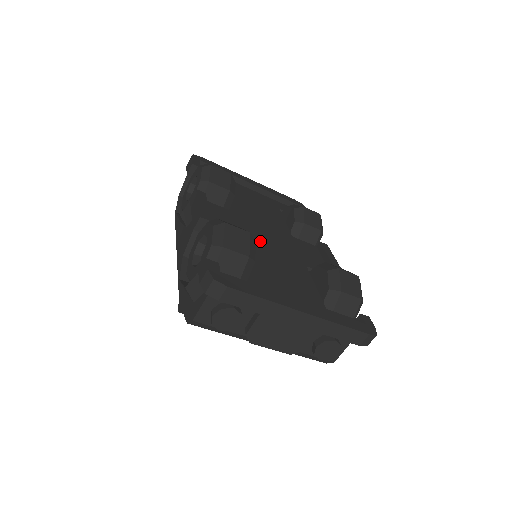
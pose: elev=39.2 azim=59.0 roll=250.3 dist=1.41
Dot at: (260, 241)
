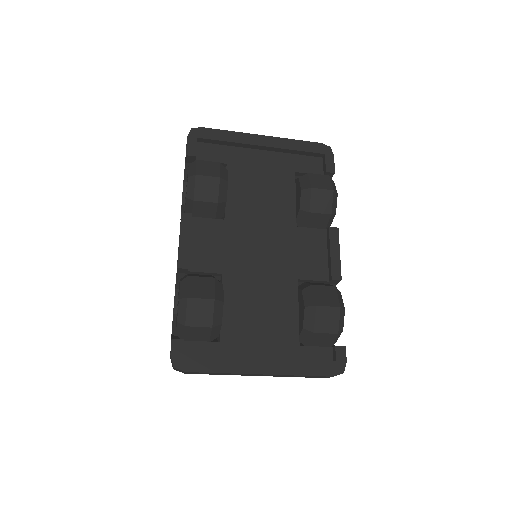
Dot at: (248, 262)
